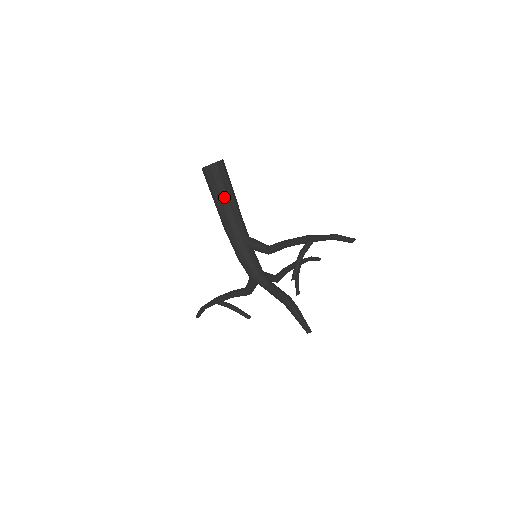
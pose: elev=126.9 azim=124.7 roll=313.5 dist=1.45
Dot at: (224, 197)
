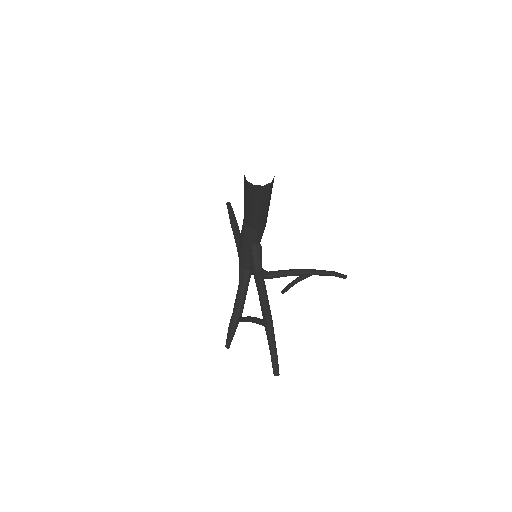
Dot at: (250, 208)
